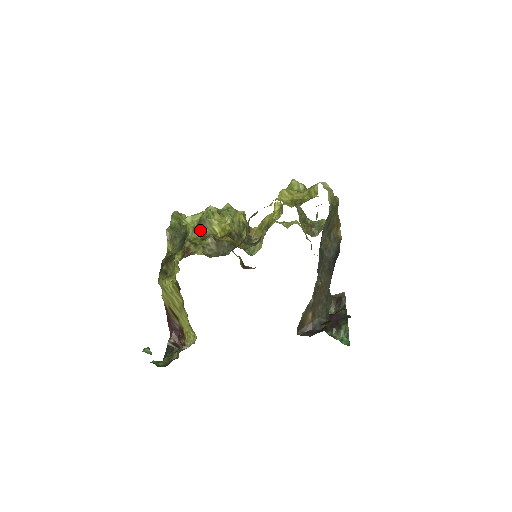
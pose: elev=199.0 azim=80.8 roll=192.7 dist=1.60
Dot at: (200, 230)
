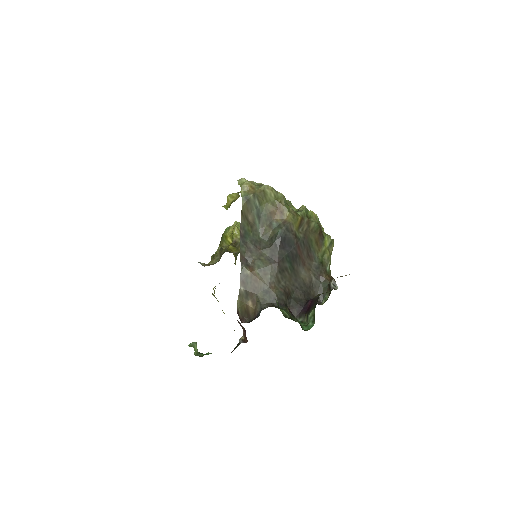
Dot at: (220, 245)
